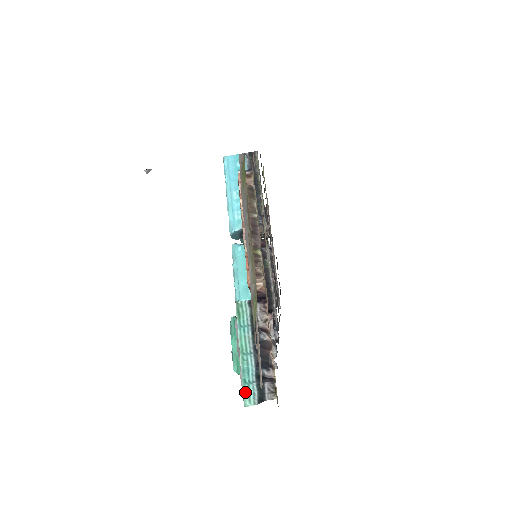
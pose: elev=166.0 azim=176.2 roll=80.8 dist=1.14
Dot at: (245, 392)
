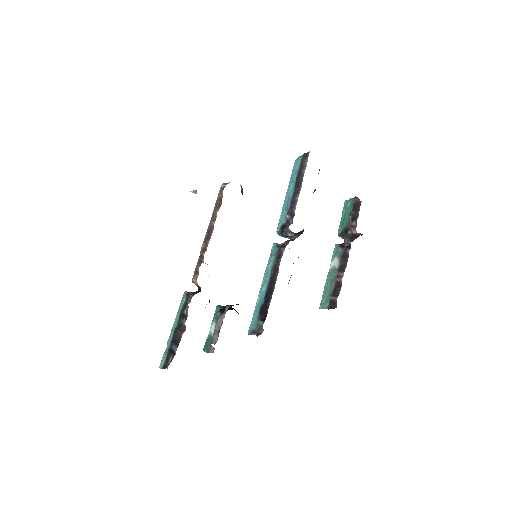
Dot at: (162, 358)
